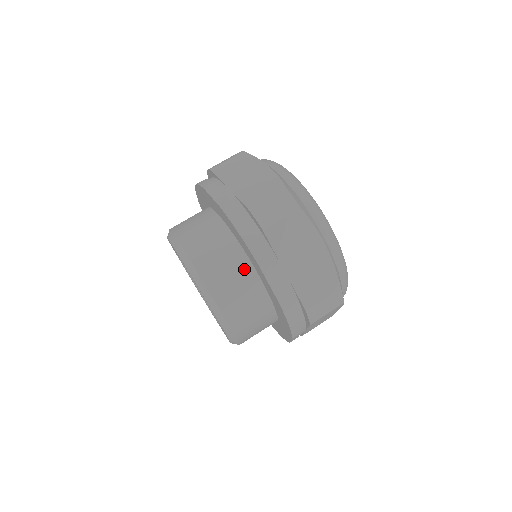
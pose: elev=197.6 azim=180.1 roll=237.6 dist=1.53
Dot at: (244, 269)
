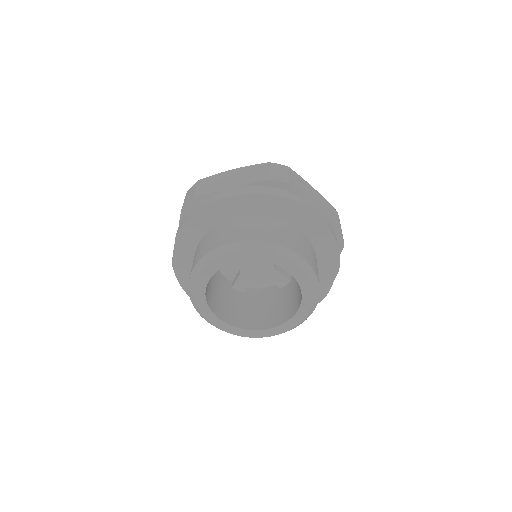
Dot at: (224, 225)
